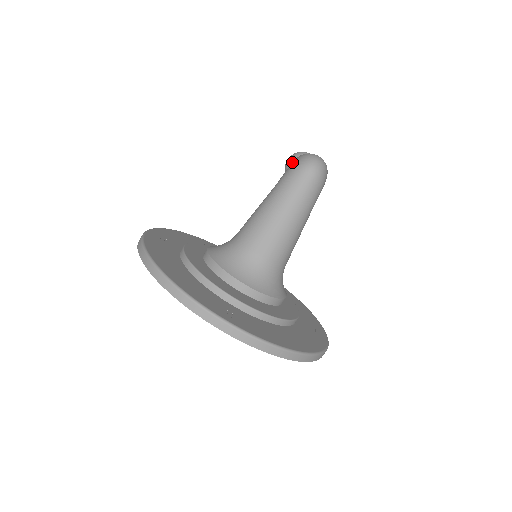
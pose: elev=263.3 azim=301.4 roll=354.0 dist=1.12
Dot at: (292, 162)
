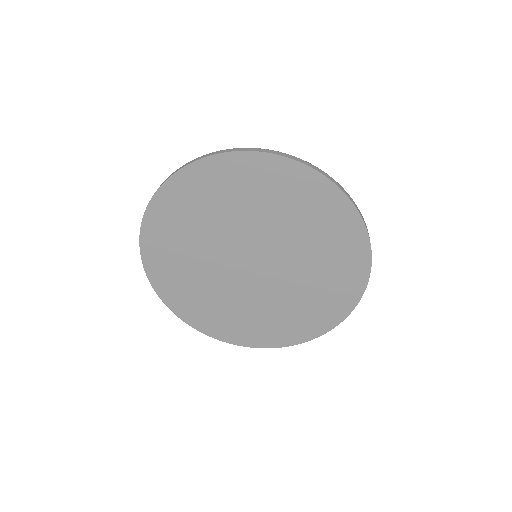
Dot at: occluded
